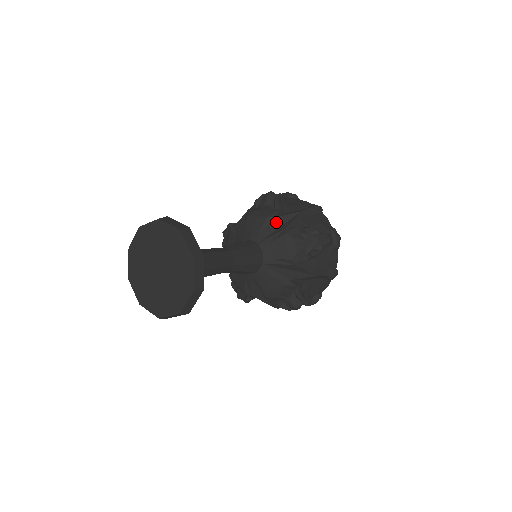
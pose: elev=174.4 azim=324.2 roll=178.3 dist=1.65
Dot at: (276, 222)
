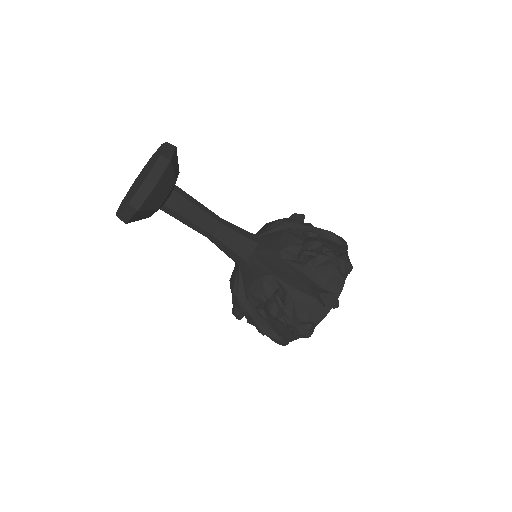
Dot at: occluded
